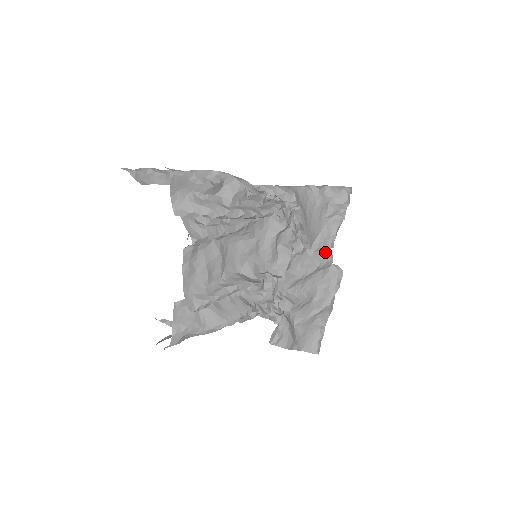
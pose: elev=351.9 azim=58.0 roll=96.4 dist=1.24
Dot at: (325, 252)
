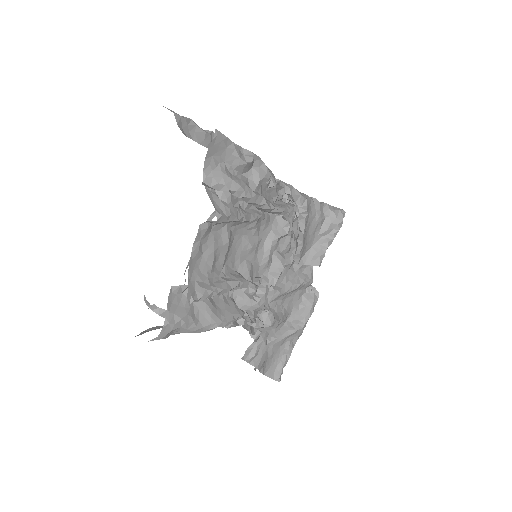
Dot at: (308, 271)
